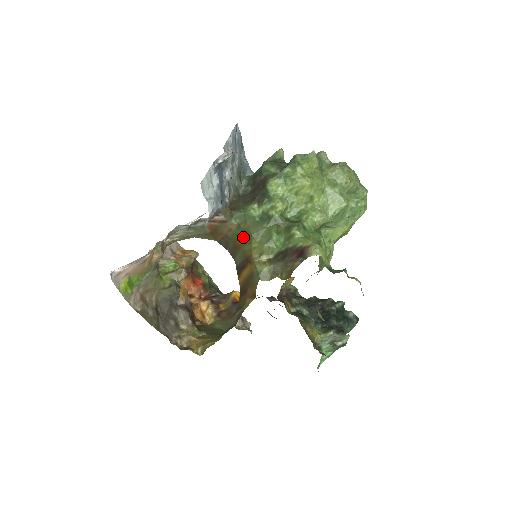
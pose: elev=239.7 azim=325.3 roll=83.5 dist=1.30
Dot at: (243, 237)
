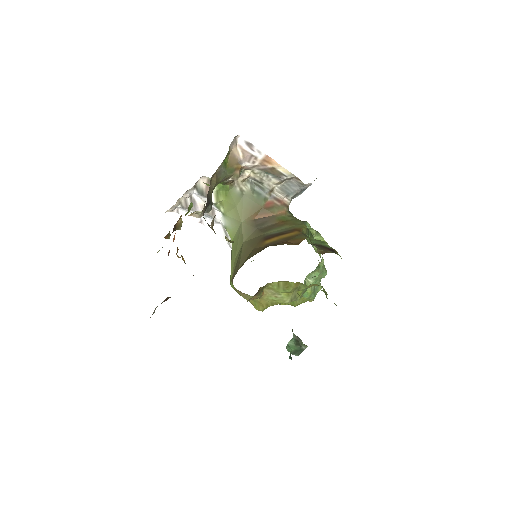
Dot at: (293, 221)
